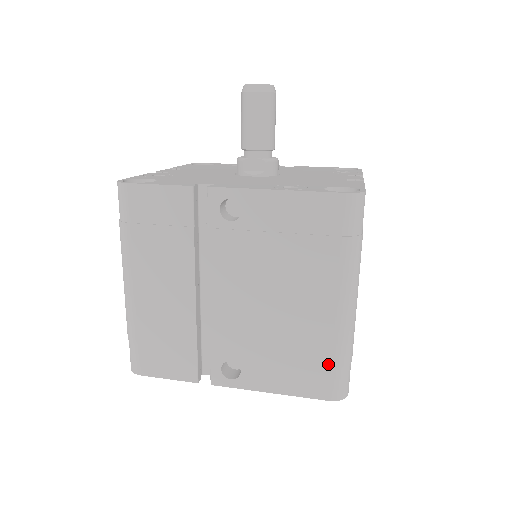
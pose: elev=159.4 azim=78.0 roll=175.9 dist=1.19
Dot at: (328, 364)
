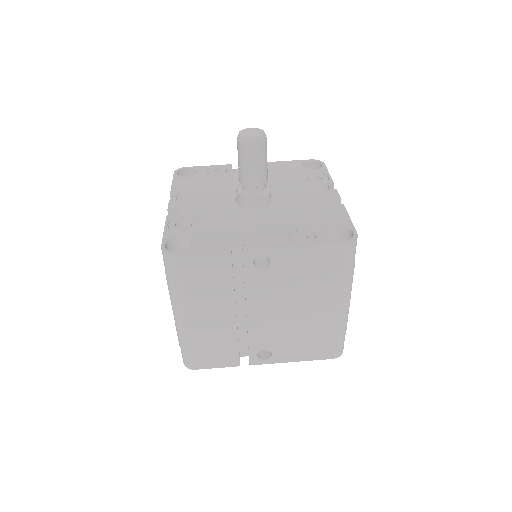
Dot at: (333, 340)
